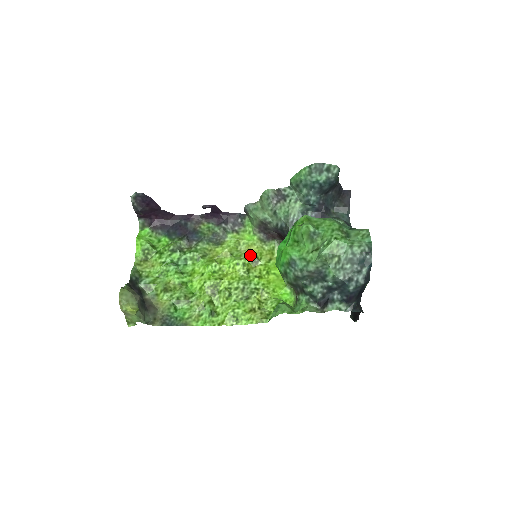
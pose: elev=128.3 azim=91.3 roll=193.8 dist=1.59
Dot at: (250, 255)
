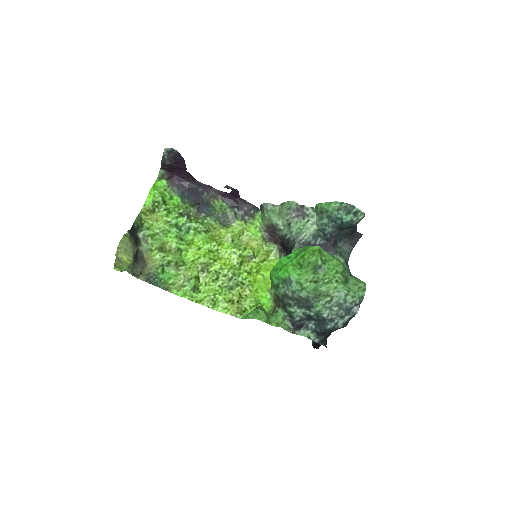
Dot at: (249, 249)
